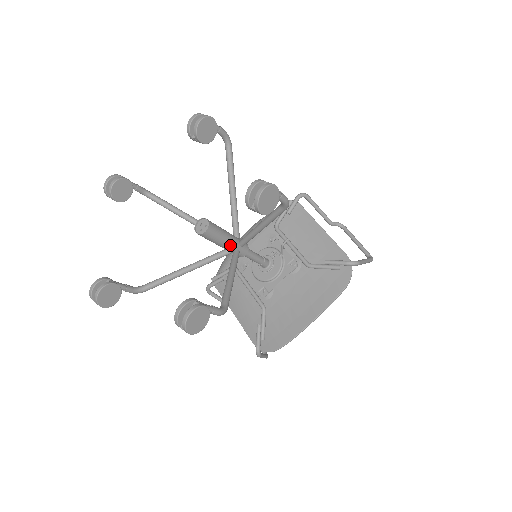
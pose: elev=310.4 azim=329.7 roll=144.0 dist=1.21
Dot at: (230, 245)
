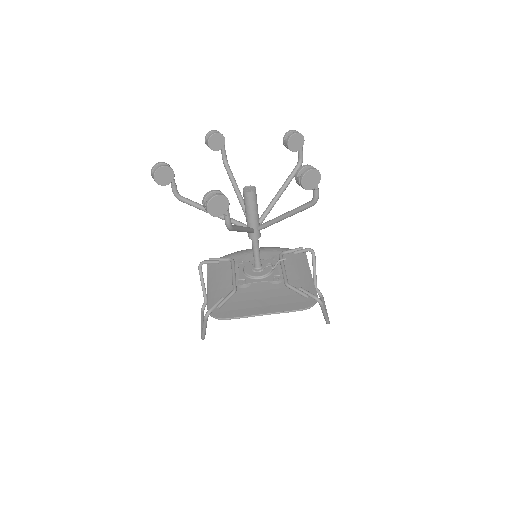
Dot at: (253, 220)
